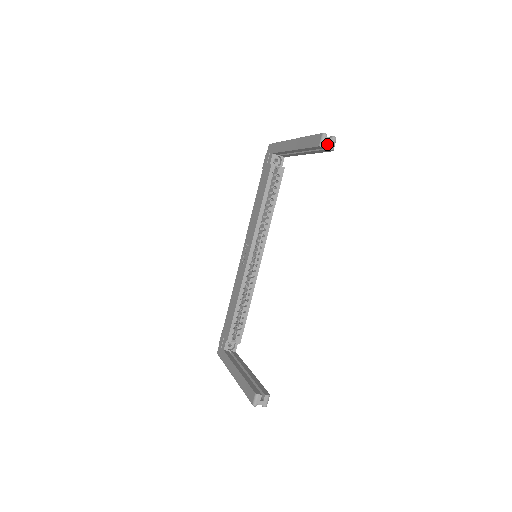
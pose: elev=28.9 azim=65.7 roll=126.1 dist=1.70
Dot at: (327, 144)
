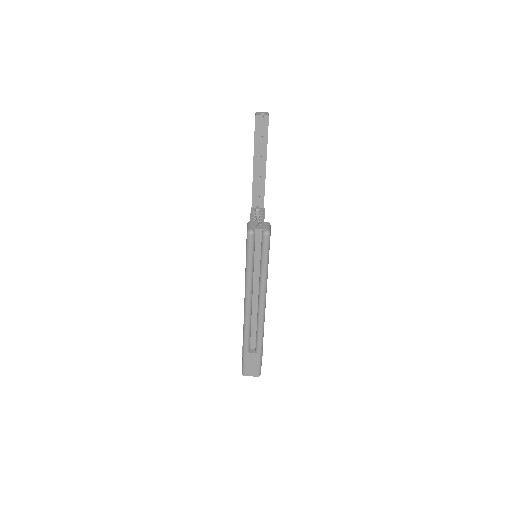
Dot at: (263, 118)
